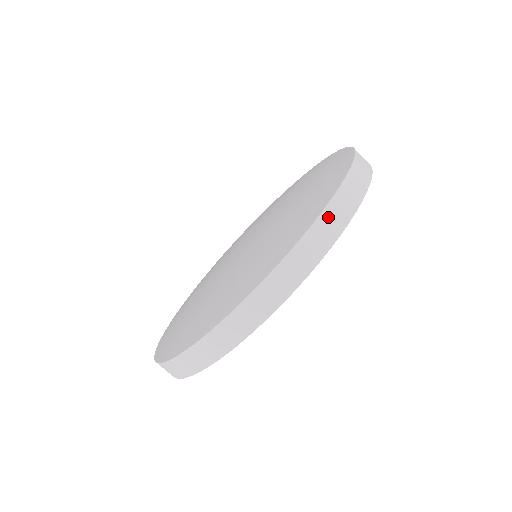
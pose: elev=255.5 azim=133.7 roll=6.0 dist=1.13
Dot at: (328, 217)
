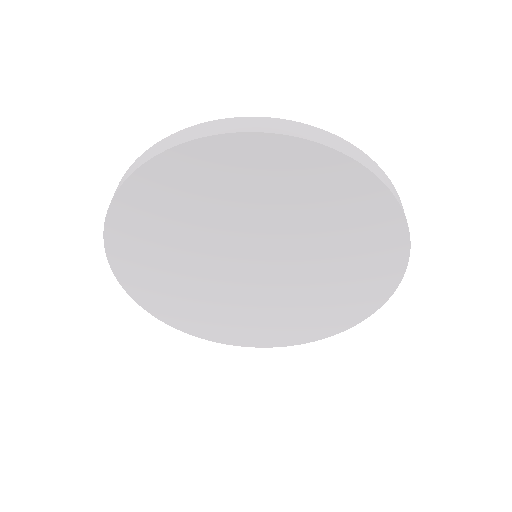
Dot at: (213, 125)
